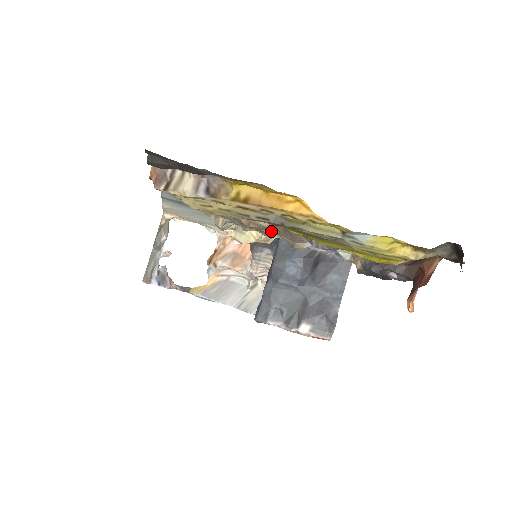
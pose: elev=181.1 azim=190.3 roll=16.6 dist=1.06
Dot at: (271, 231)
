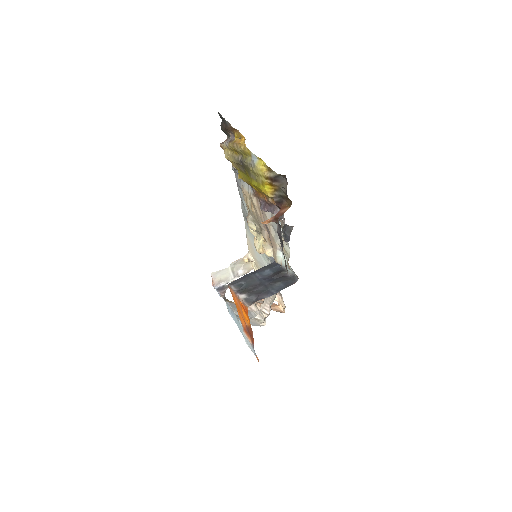
Dot at: (262, 224)
